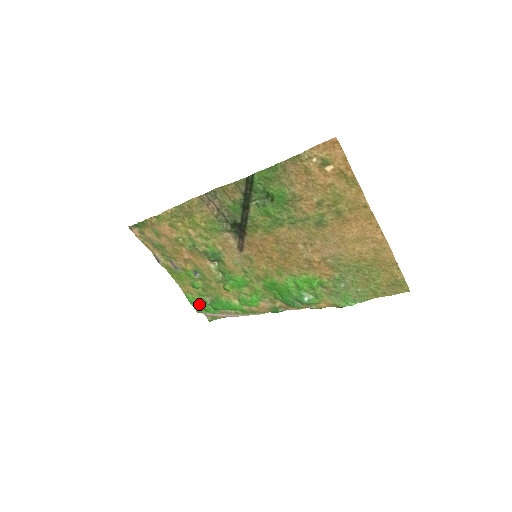
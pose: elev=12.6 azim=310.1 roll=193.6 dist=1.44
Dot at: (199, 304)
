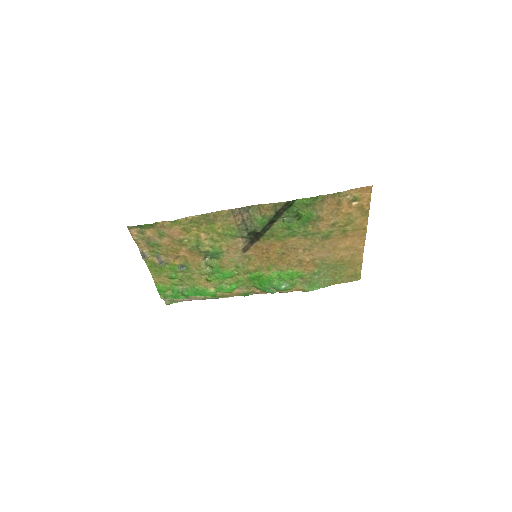
Dot at: (167, 292)
